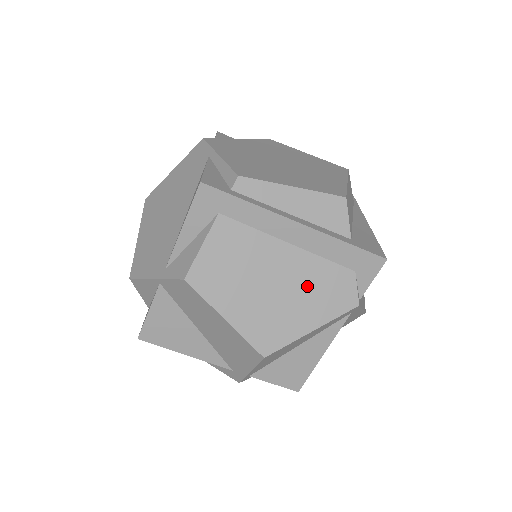
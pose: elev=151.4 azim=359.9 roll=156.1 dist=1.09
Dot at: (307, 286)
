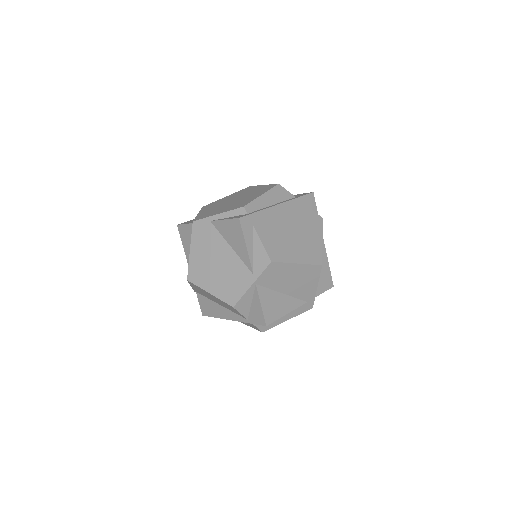
Dot at: (304, 226)
